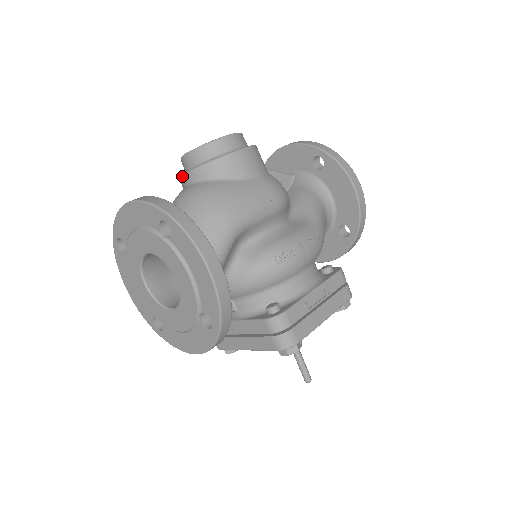
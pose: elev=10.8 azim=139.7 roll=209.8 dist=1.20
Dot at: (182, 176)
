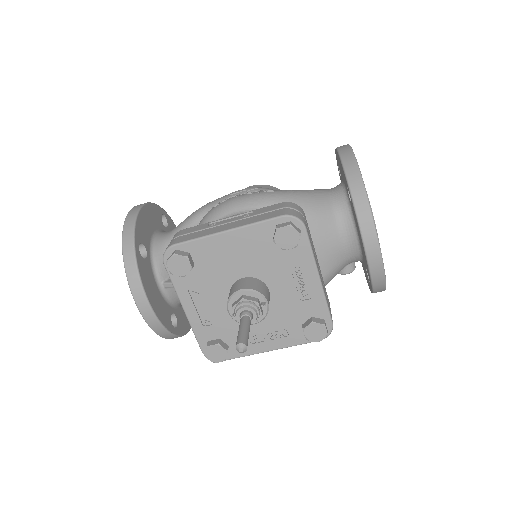
Dot at: occluded
